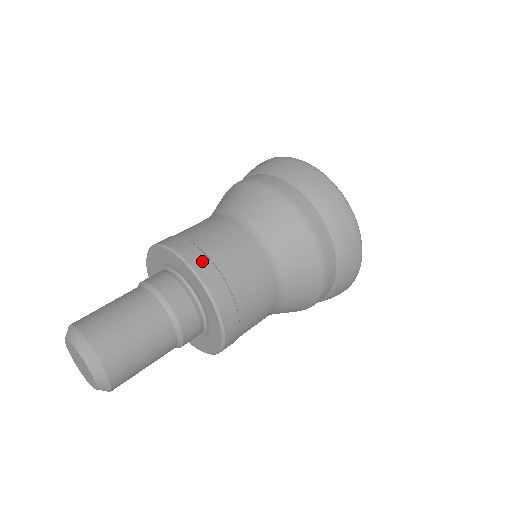
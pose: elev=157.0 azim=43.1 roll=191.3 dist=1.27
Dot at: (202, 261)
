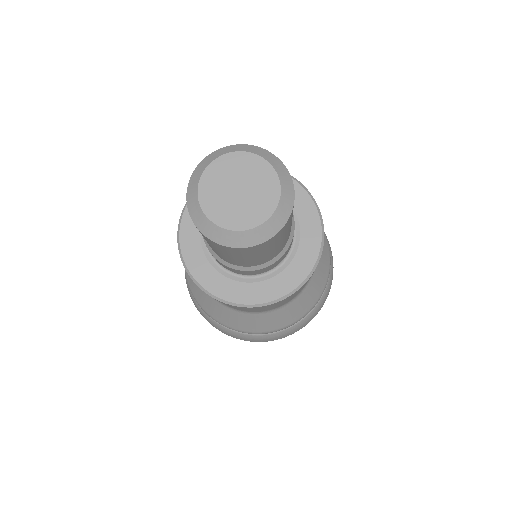
Dot at: occluded
